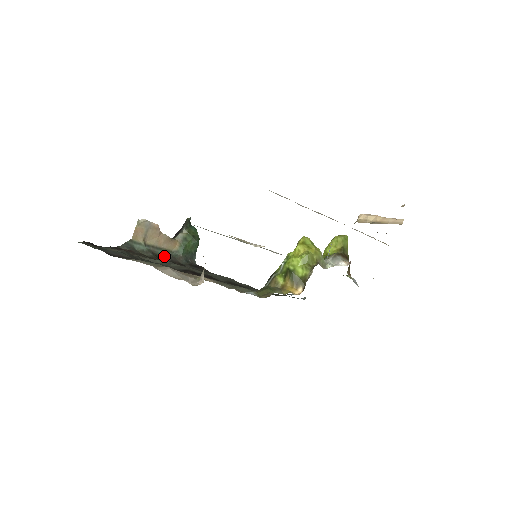
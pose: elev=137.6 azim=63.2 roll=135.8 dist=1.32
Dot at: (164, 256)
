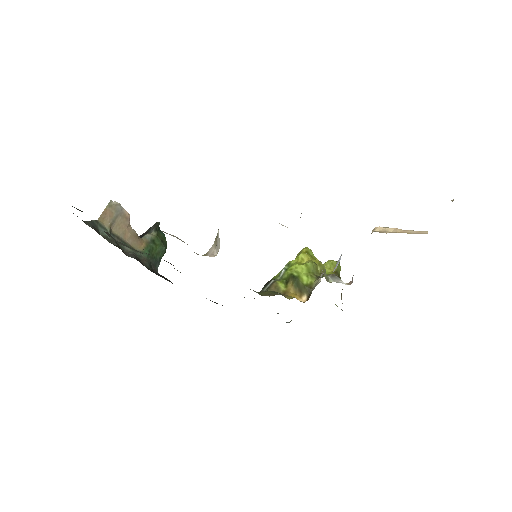
Dot at: (128, 252)
